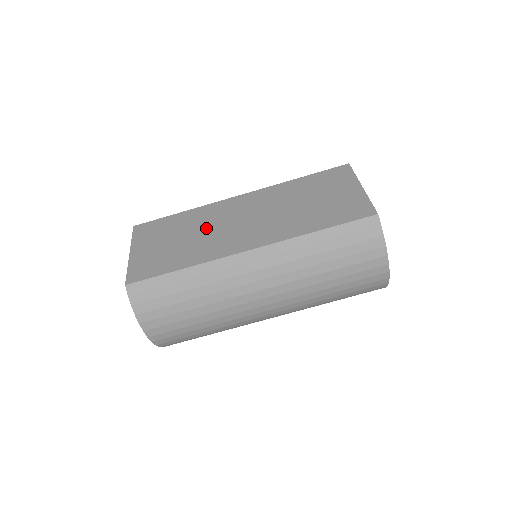
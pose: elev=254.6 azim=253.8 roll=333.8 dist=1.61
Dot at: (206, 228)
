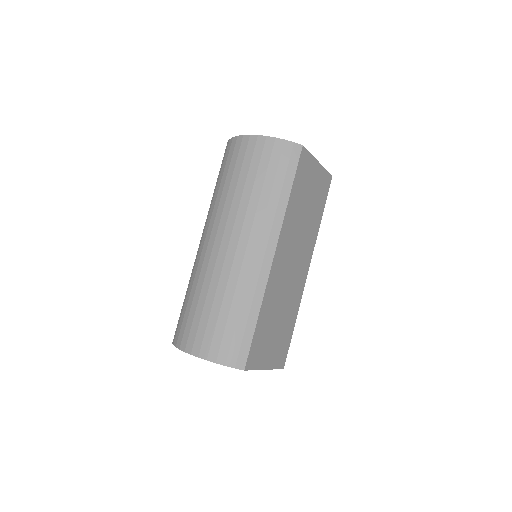
Dot at: occluded
